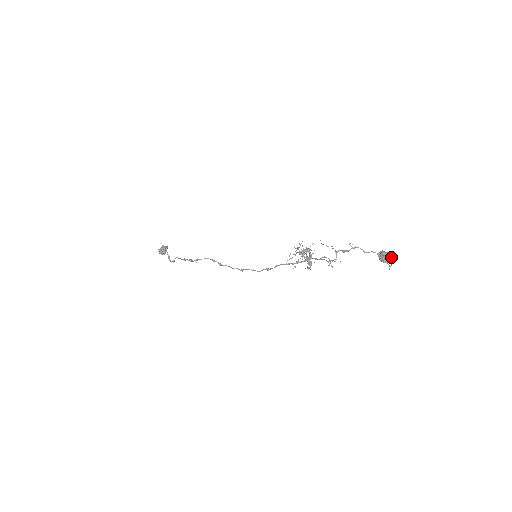
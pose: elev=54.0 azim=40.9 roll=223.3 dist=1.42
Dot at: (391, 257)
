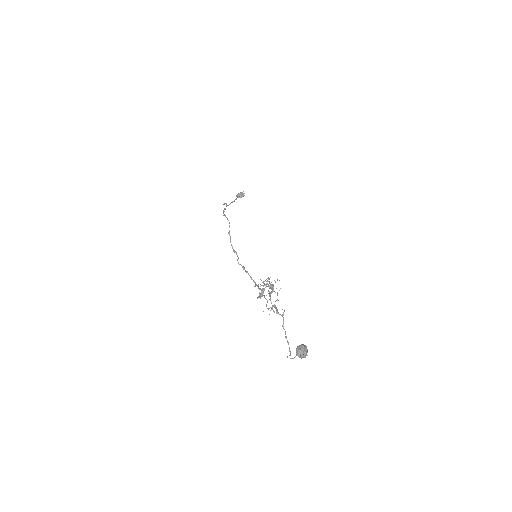
Dot at: (304, 355)
